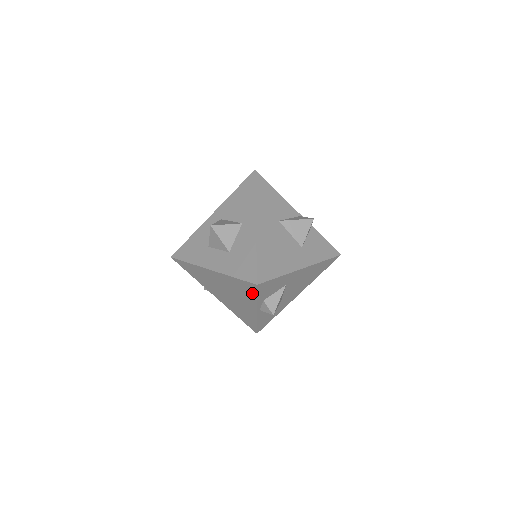
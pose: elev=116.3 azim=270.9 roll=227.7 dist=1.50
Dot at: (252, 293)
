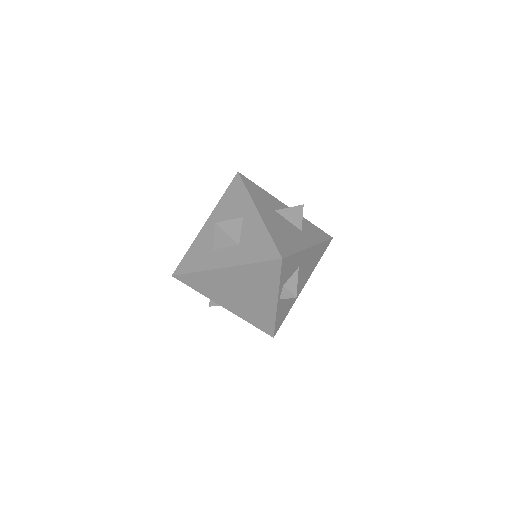
Dot at: (274, 275)
